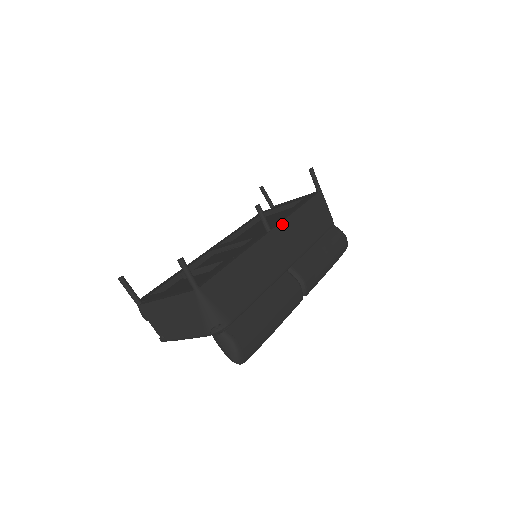
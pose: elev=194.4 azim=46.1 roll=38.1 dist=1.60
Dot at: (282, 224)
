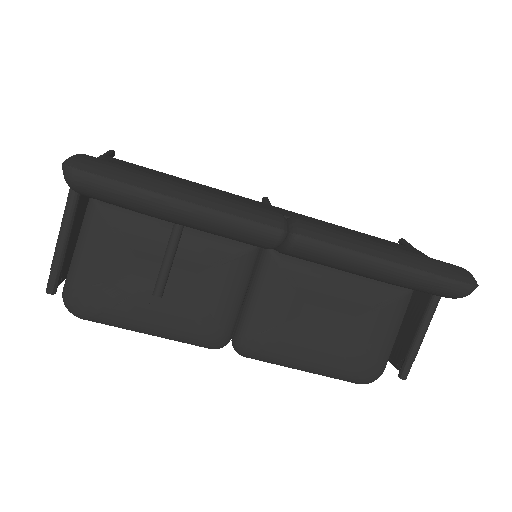
Dot at: (299, 214)
